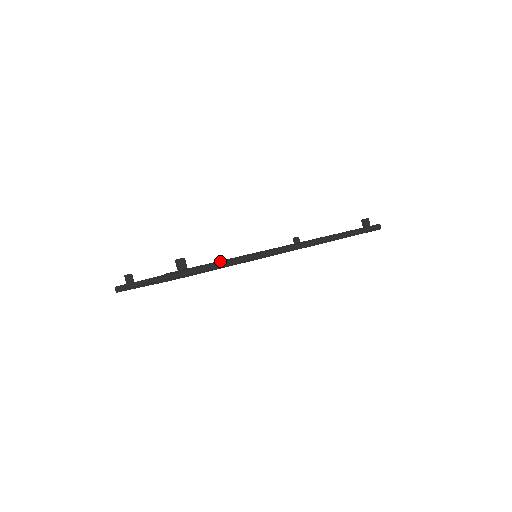
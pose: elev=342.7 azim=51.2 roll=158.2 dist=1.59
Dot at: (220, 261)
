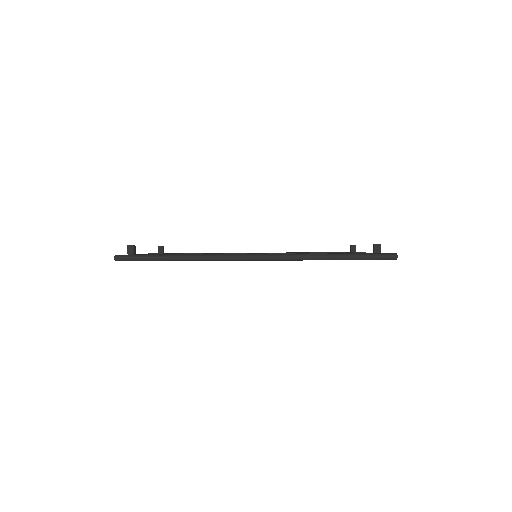
Dot at: (165, 255)
